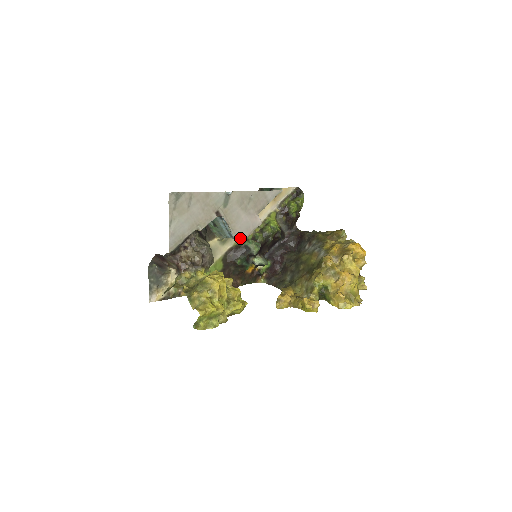
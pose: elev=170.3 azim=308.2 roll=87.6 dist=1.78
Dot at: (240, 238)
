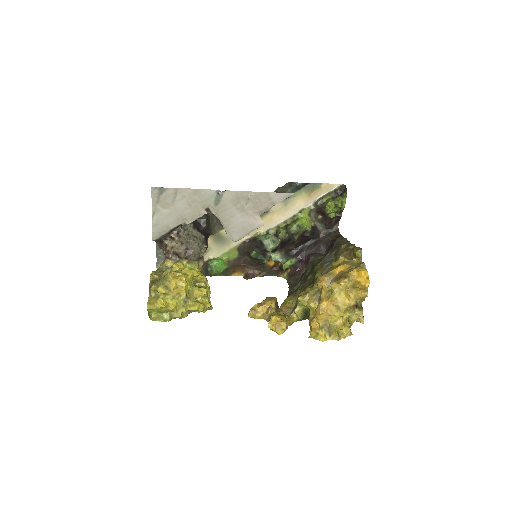
Dot at: (234, 237)
